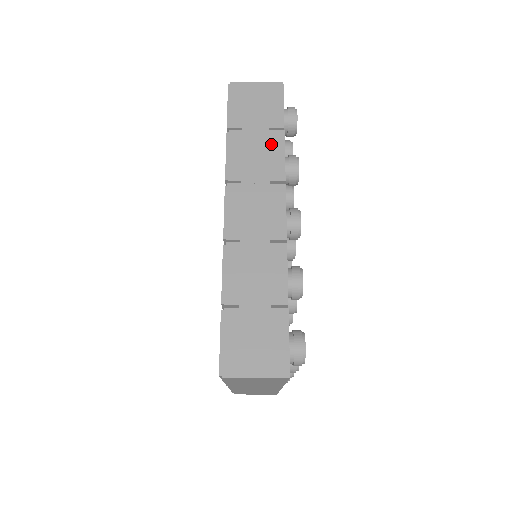
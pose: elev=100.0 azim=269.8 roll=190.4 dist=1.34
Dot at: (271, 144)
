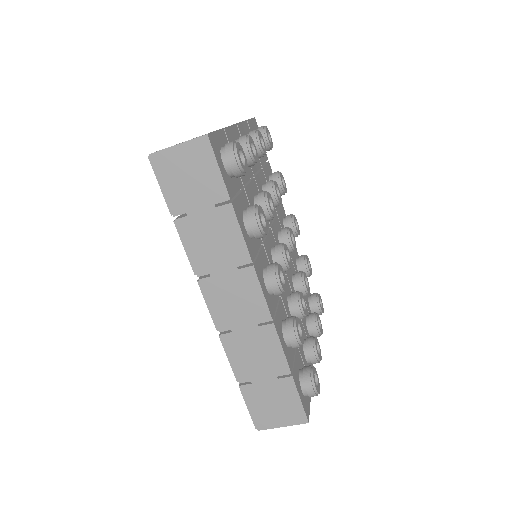
Dot at: (223, 224)
